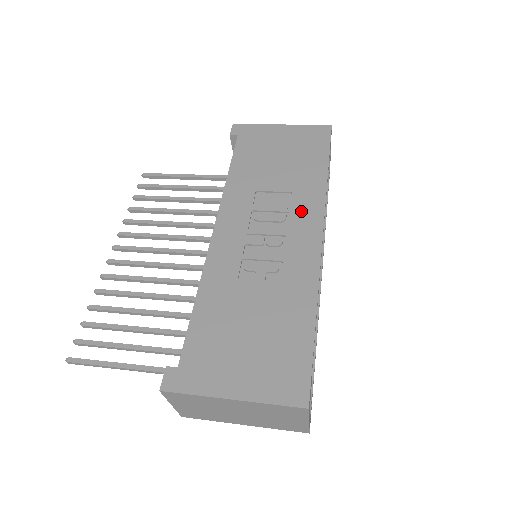
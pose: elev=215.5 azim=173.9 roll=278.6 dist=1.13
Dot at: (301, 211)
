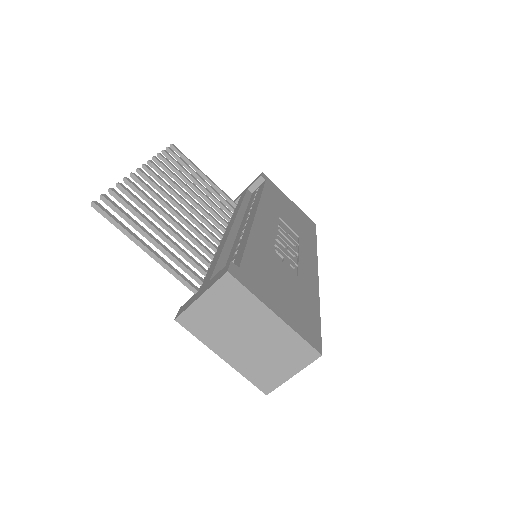
Dot at: (305, 250)
